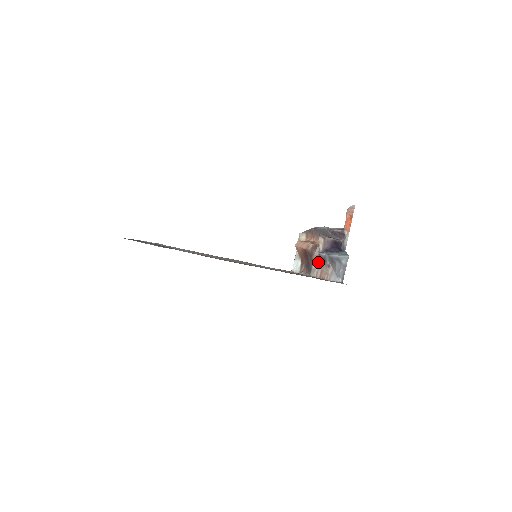
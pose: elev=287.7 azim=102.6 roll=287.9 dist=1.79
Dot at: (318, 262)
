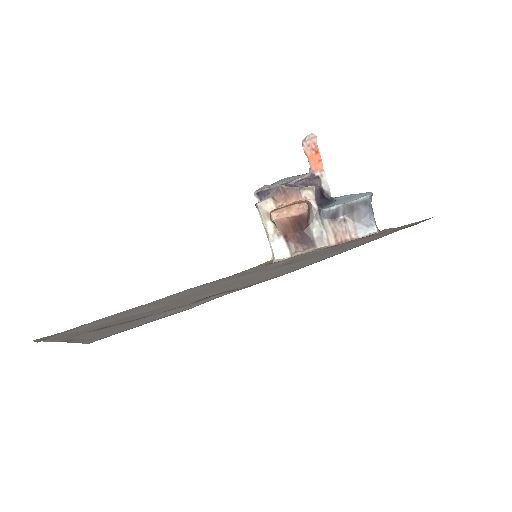
Dot at: (322, 224)
